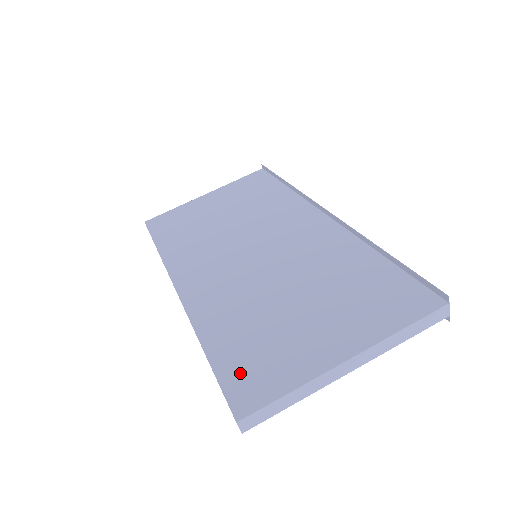
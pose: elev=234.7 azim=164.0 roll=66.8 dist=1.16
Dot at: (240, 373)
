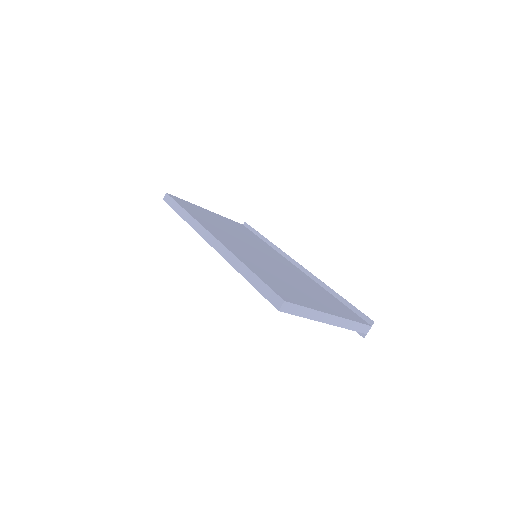
Dot at: (277, 287)
